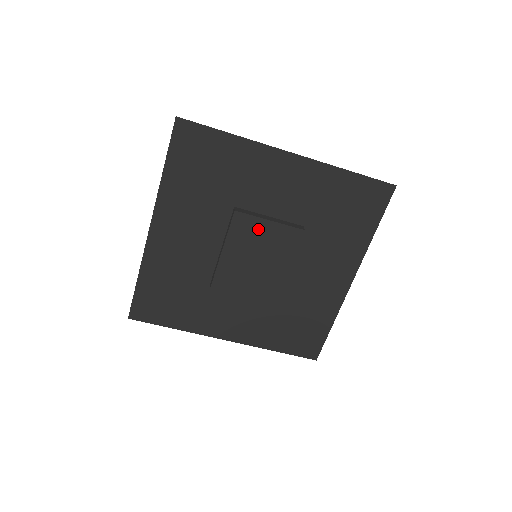
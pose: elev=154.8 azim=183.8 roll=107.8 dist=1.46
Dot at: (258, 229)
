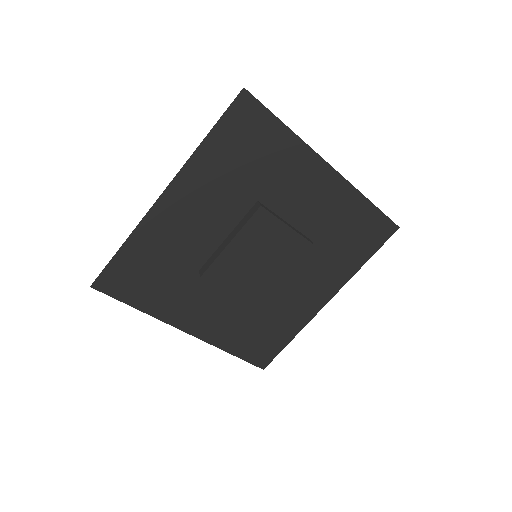
Dot at: (274, 231)
